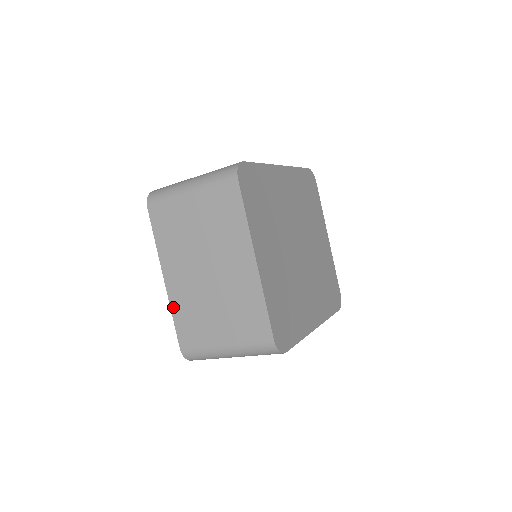
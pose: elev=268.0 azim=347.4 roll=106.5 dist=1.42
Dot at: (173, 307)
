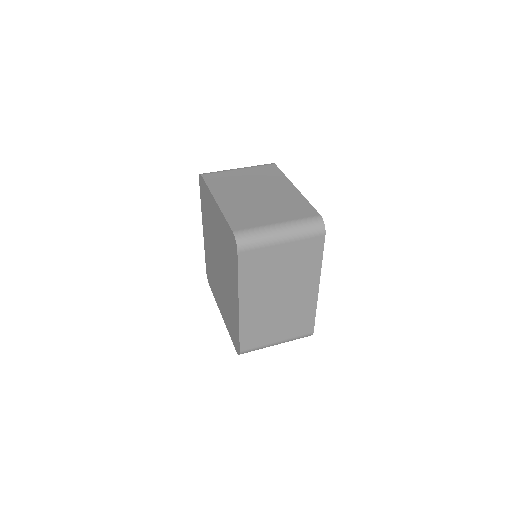
Dot at: (225, 211)
